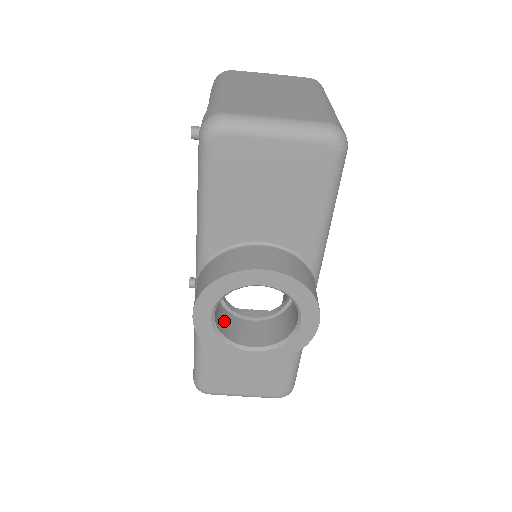
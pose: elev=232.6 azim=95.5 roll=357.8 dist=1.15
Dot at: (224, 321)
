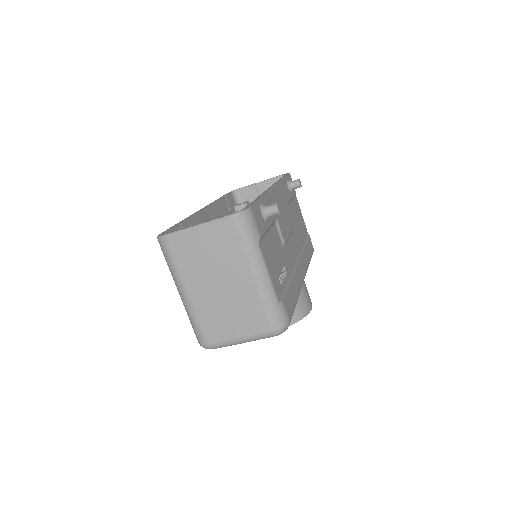
Dot at: occluded
